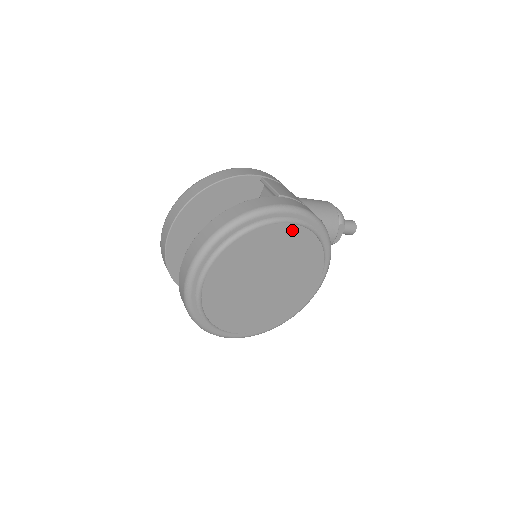
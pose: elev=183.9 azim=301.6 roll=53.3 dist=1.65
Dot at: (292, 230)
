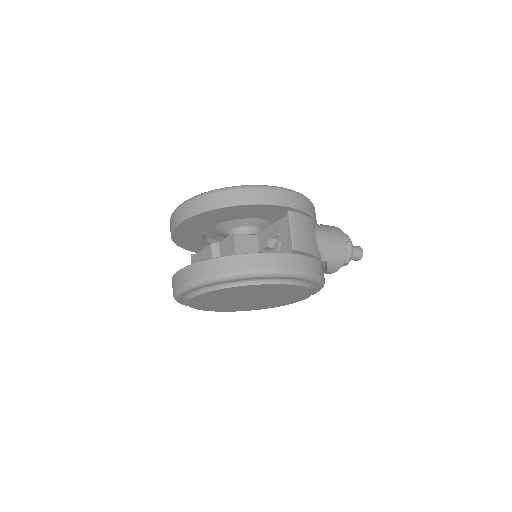
Dot at: (289, 286)
